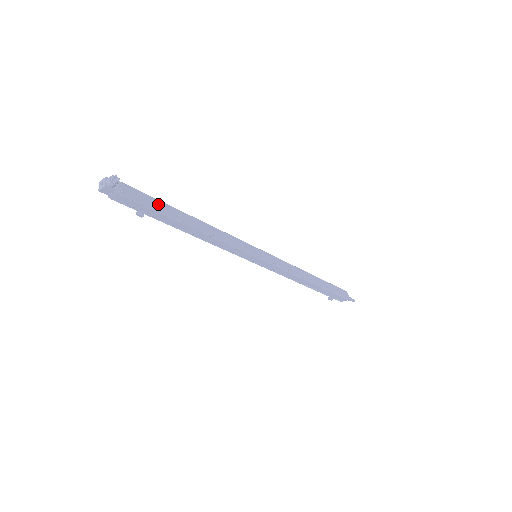
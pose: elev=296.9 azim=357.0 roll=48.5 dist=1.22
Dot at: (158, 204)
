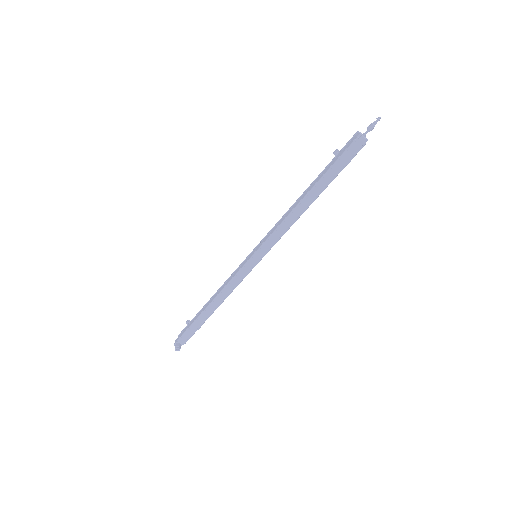
Dot at: (195, 326)
